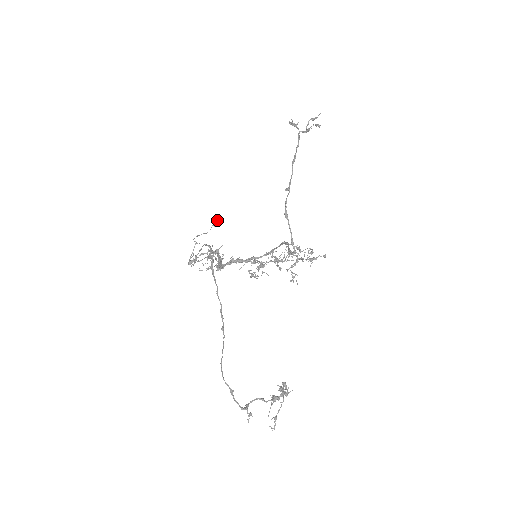
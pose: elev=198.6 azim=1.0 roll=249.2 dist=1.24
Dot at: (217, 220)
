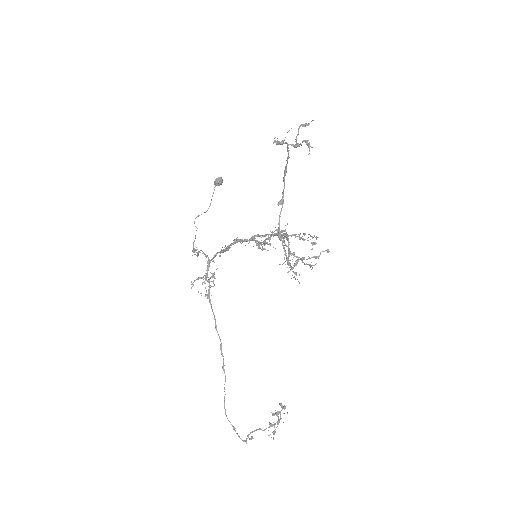
Dot at: (218, 183)
